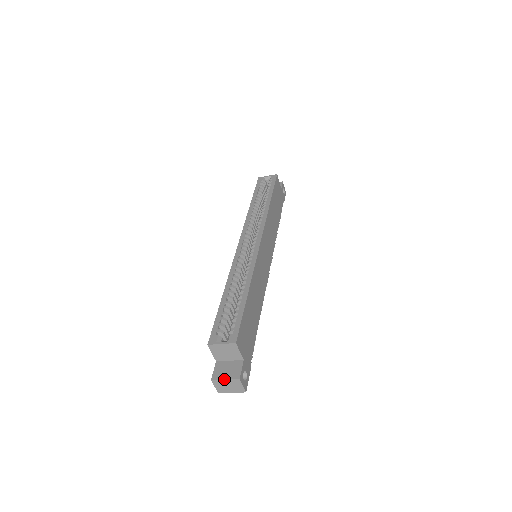
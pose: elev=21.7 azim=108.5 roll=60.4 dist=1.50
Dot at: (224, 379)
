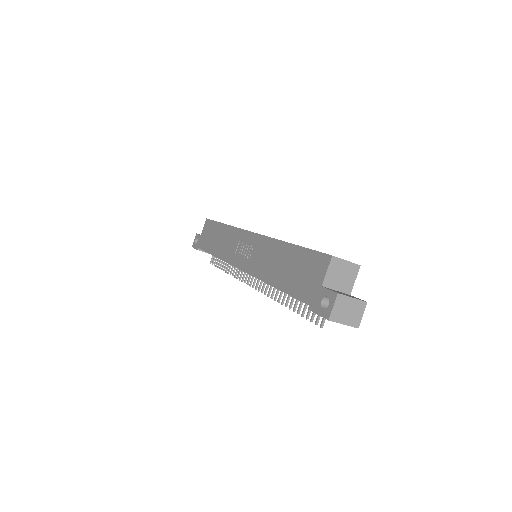
Dot at: (352, 297)
